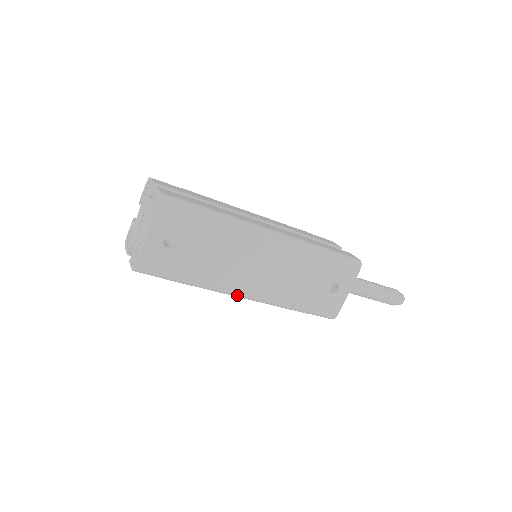
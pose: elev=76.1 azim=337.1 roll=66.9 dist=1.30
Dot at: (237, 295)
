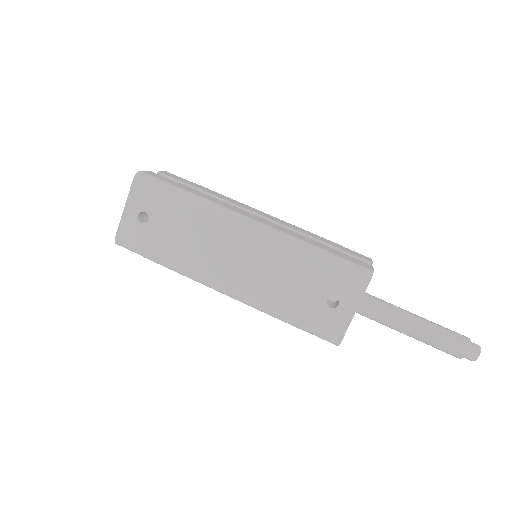
Dot at: (212, 287)
